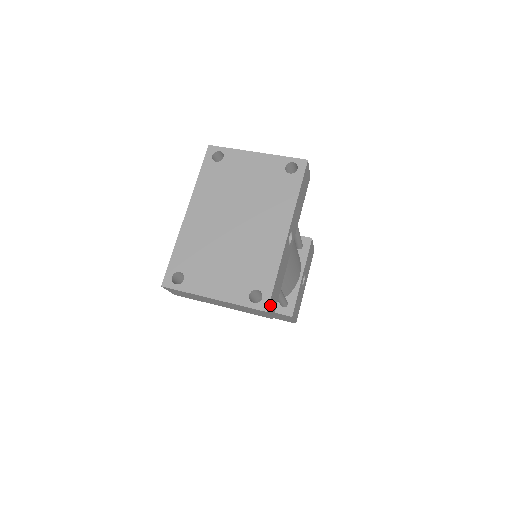
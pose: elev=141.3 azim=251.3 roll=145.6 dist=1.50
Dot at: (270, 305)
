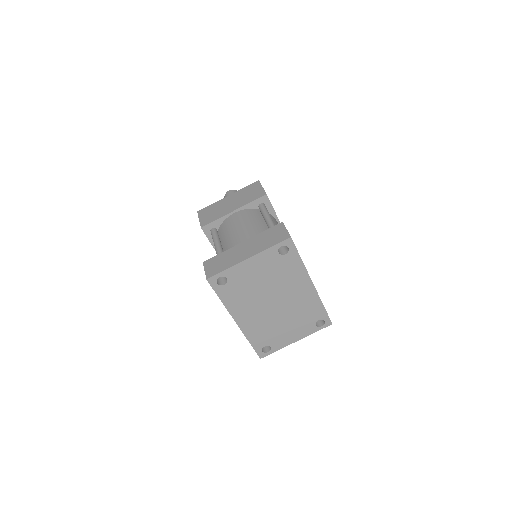
Dot at: occluded
